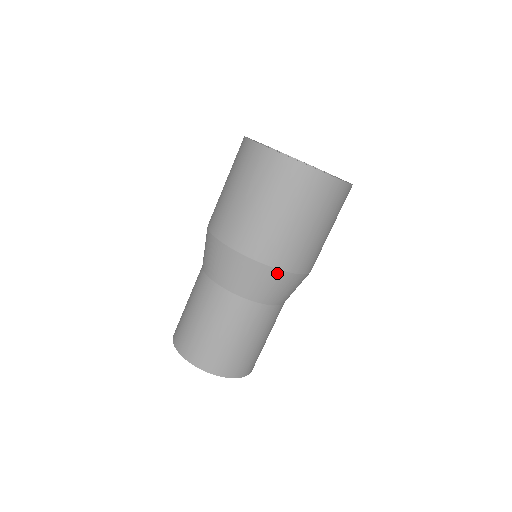
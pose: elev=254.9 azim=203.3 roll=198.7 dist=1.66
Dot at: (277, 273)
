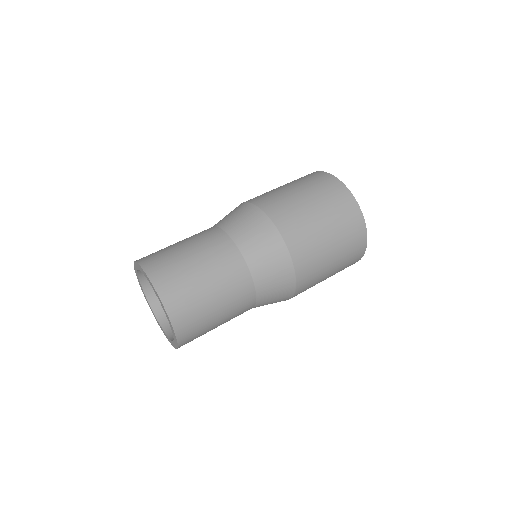
Dot at: (249, 206)
